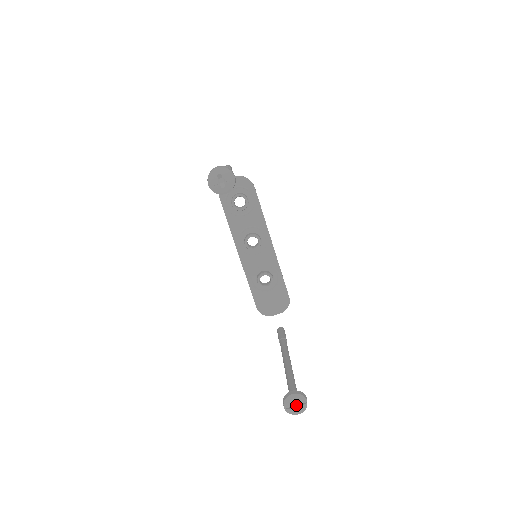
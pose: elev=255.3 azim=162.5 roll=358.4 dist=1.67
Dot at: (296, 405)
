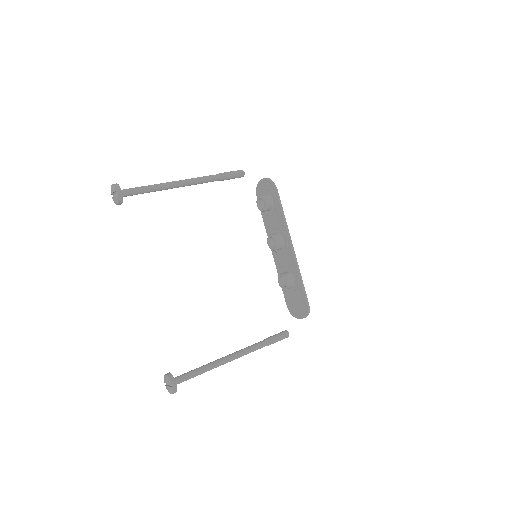
Dot at: (170, 385)
